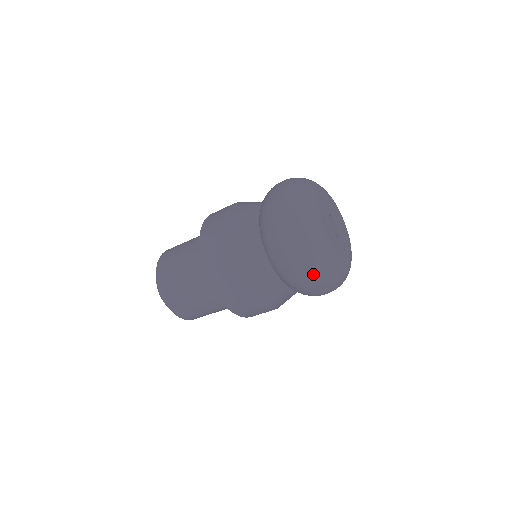
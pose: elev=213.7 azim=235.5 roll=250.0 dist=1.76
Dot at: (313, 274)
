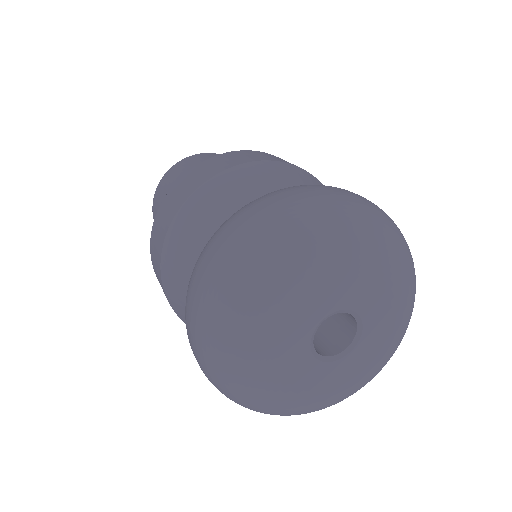
Dot at: (207, 372)
